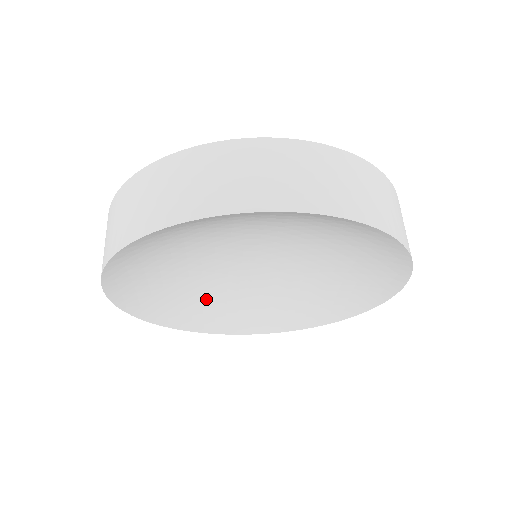
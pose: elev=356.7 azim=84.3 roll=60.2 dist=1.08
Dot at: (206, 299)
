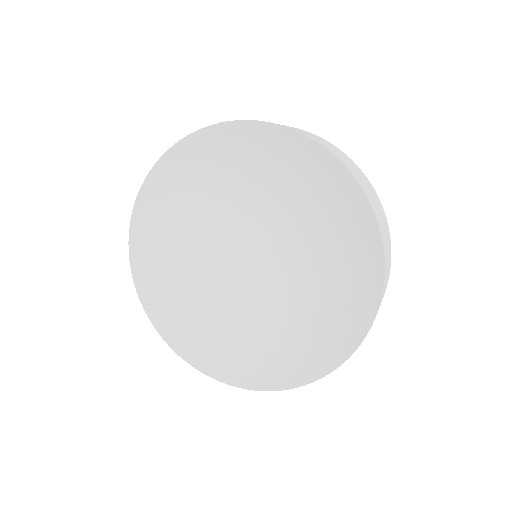
Dot at: (226, 330)
